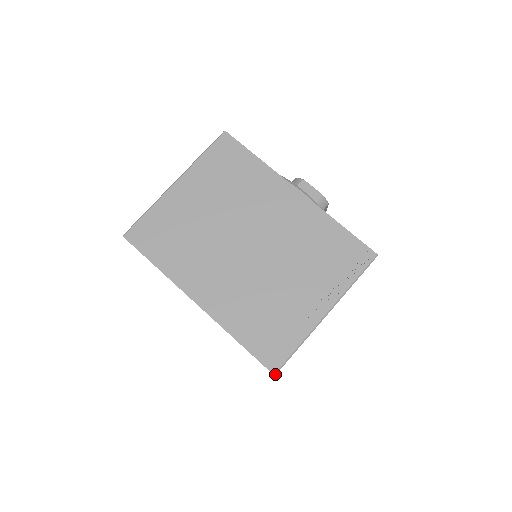
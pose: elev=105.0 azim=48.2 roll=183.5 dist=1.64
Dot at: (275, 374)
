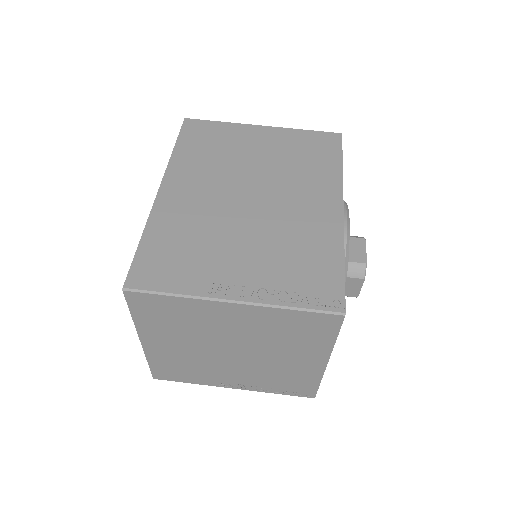
Dot at: (125, 289)
